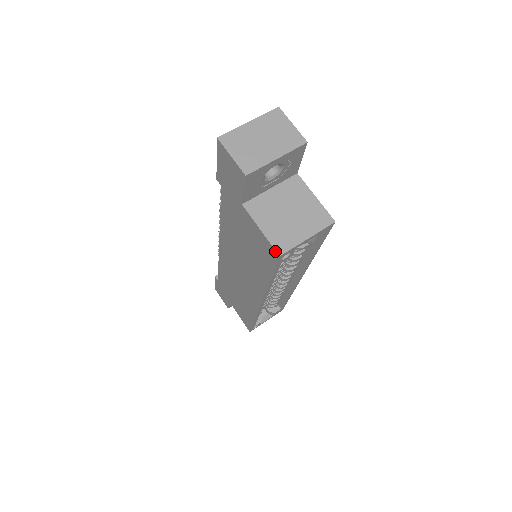
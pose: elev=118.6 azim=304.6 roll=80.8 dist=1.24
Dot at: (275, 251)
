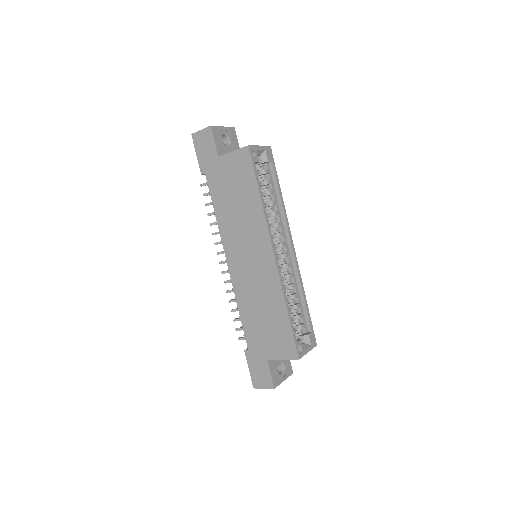
Dot at: (245, 147)
